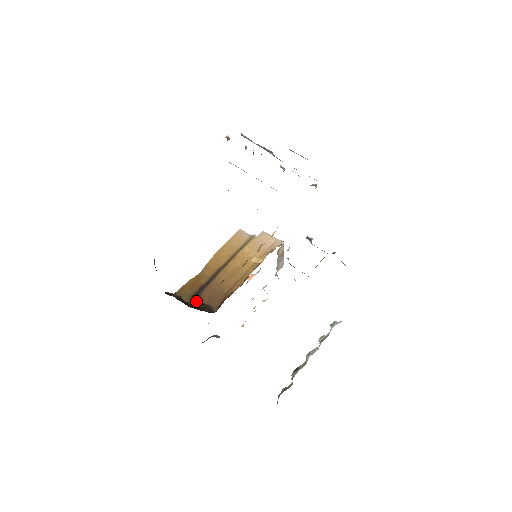
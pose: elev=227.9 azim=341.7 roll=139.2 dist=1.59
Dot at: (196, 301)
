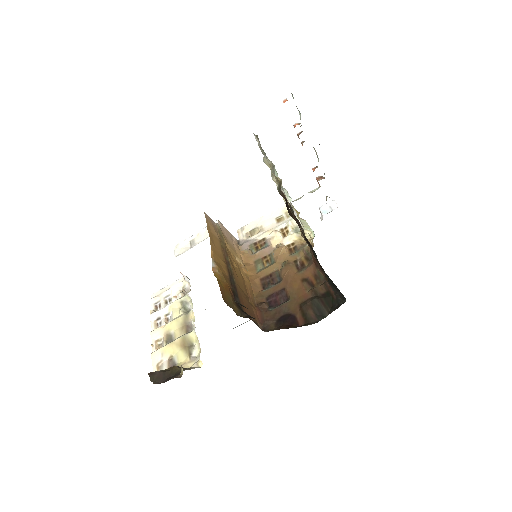
Dot at: (249, 315)
